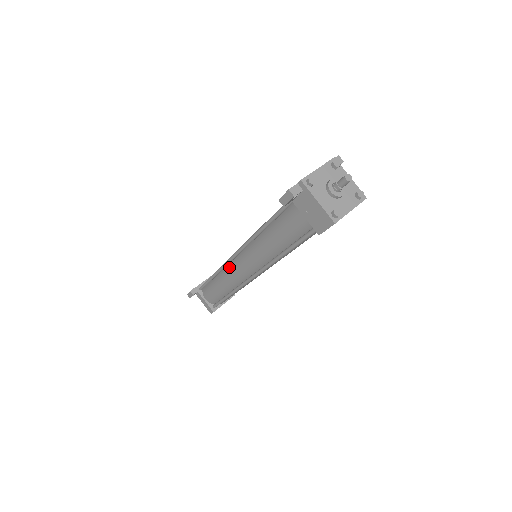
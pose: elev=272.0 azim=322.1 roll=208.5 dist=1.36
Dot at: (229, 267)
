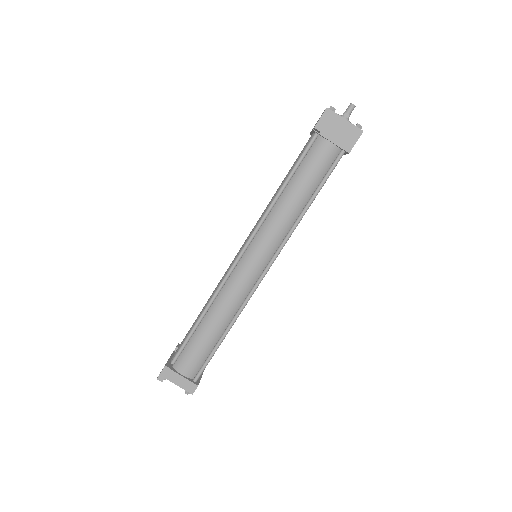
Dot at: (229, 283)
